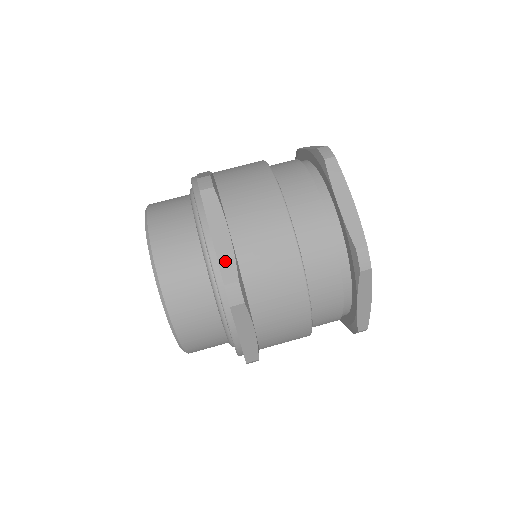
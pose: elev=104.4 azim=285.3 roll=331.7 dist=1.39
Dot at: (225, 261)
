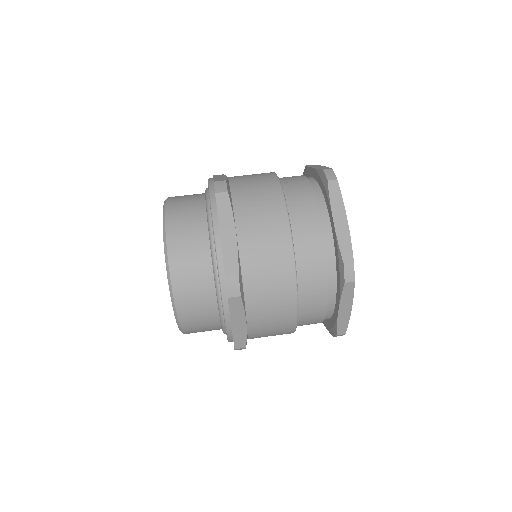
Dot at: (229, 258)
